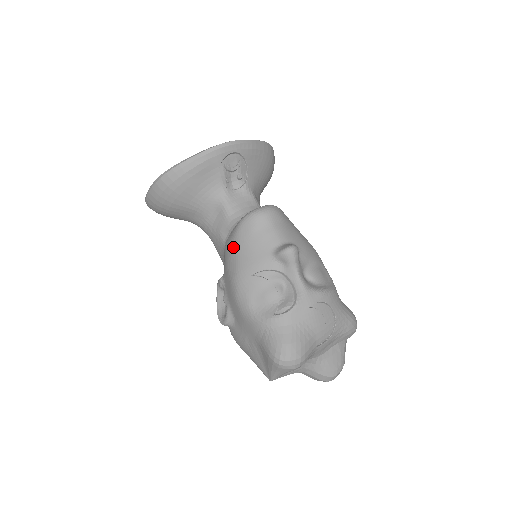
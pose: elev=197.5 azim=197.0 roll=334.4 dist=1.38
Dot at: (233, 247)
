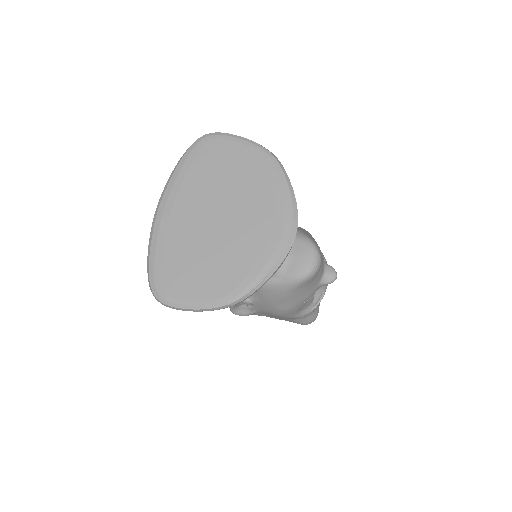
Dot at: (287, 296)
